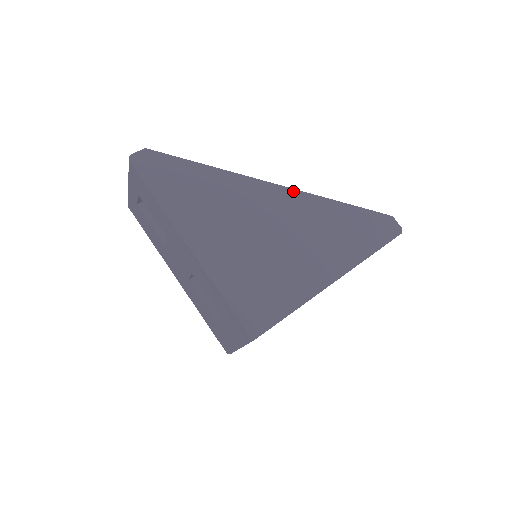
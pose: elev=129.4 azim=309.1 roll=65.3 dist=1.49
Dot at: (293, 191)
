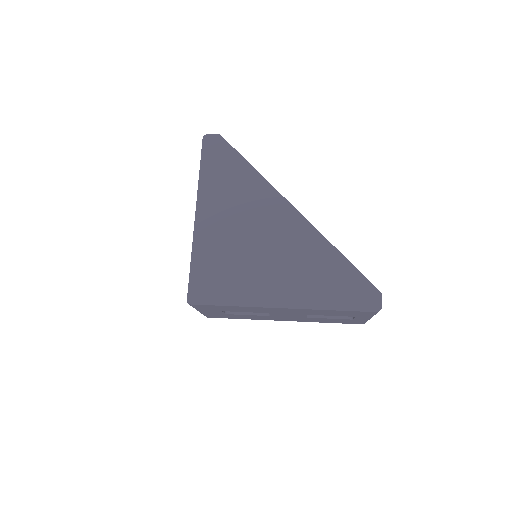
Dot at: (305, 221)
